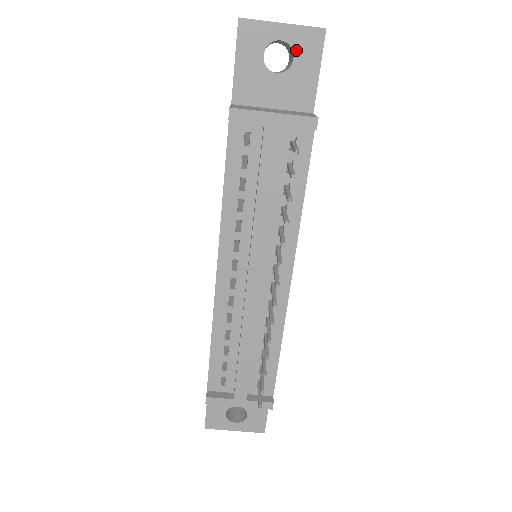
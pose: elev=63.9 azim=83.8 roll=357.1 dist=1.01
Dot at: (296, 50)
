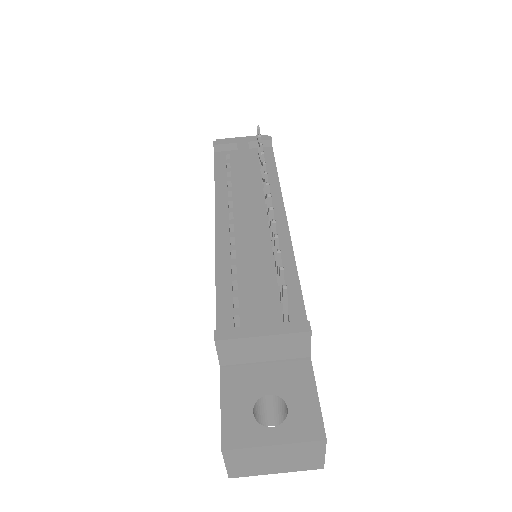
Dot at: occluded
